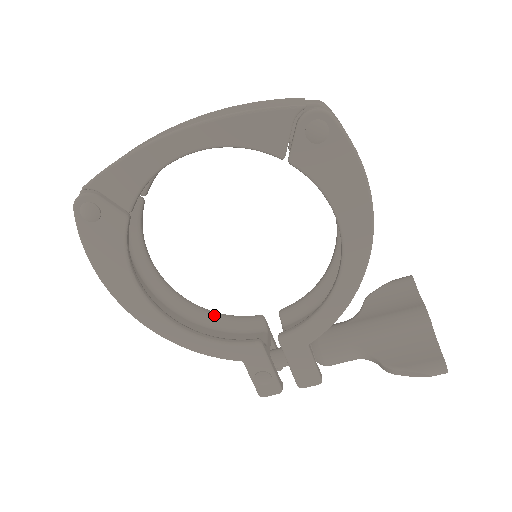
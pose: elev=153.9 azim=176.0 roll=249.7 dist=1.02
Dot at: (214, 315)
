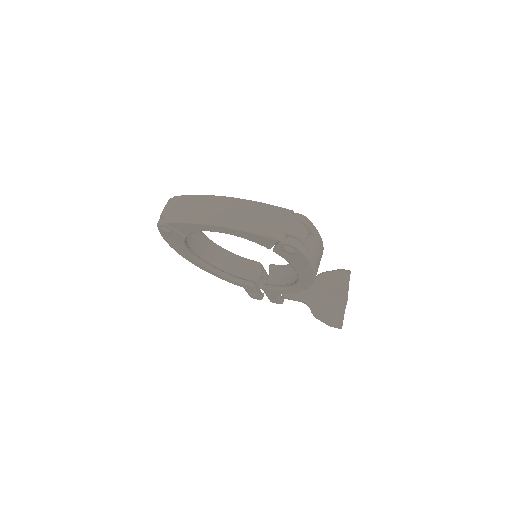
Dot at: (233, 257)
